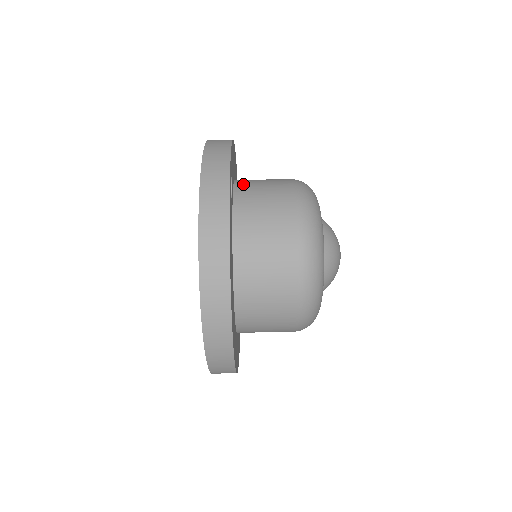
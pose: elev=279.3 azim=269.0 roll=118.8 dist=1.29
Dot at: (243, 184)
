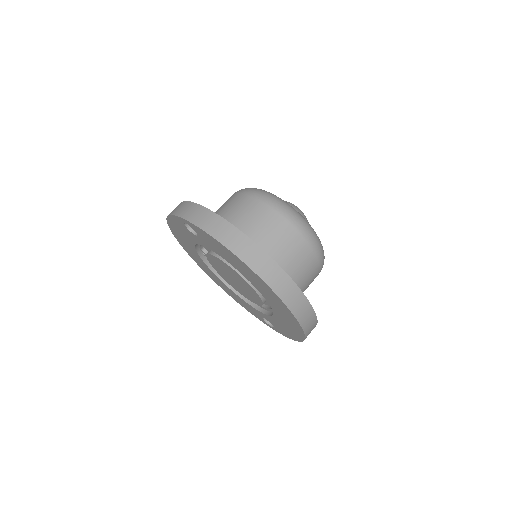
Dot at: occluded
